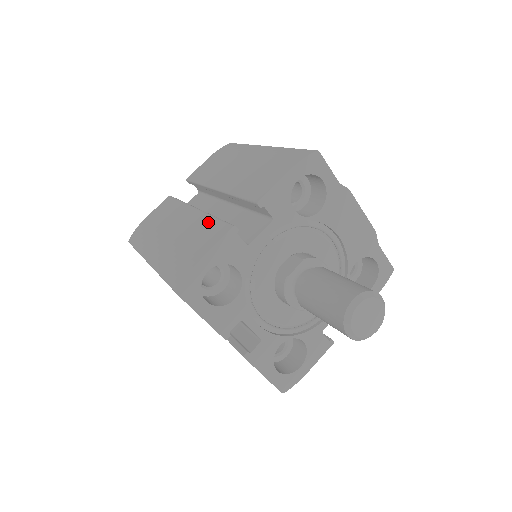
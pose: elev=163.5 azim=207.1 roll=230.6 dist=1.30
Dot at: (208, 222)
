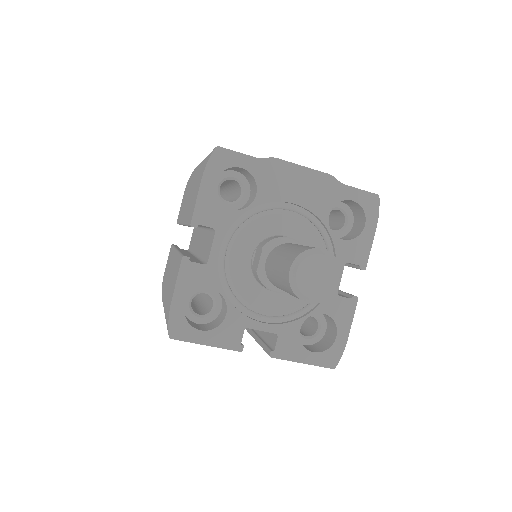
Dot at: (176, 261)
